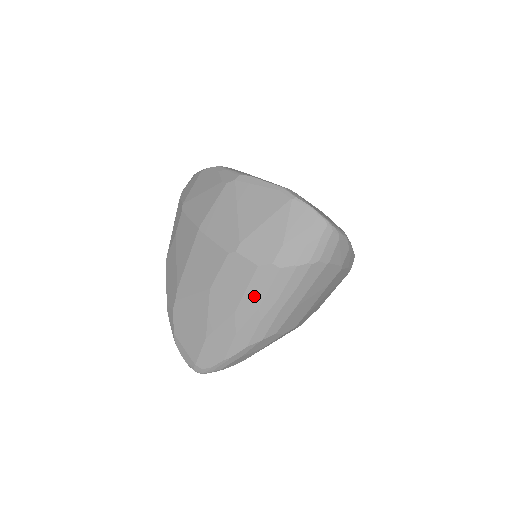
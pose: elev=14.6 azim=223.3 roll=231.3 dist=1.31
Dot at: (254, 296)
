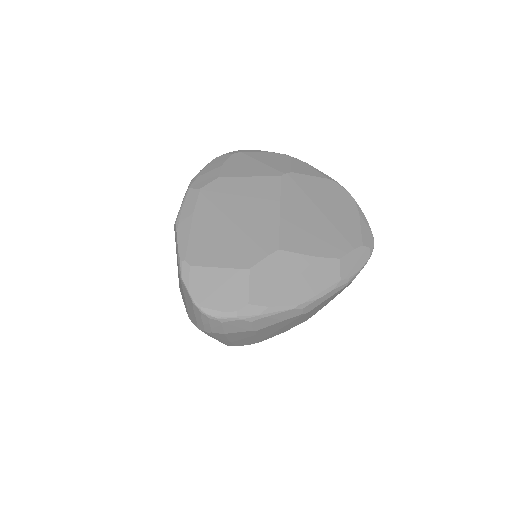
Dot at: occluded
